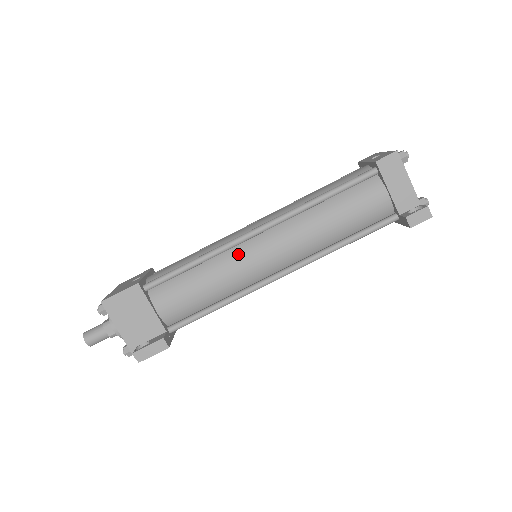
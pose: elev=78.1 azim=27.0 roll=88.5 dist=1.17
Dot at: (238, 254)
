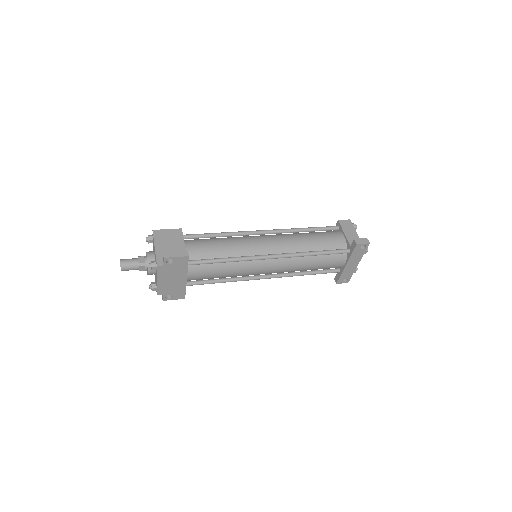
Dot at: (249, 238)
